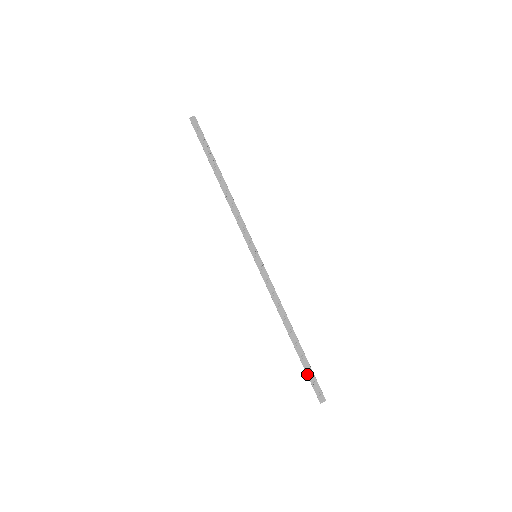
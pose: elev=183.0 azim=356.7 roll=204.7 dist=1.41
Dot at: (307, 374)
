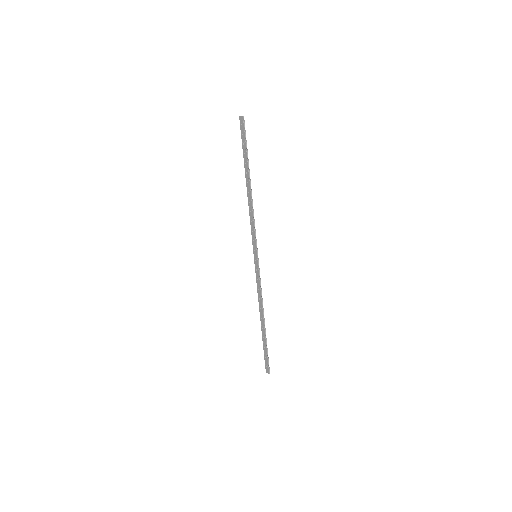
Dot at: (264, 351)
